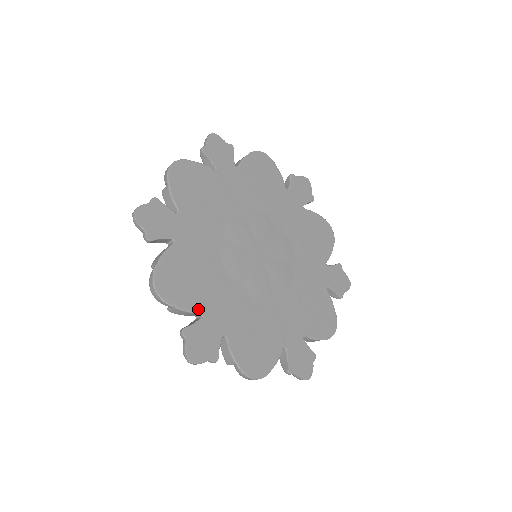
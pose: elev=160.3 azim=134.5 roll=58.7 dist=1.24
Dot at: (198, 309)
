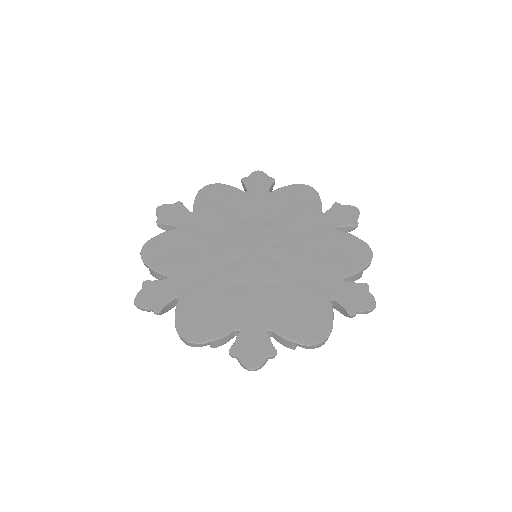
Dot at: (166, 272)
